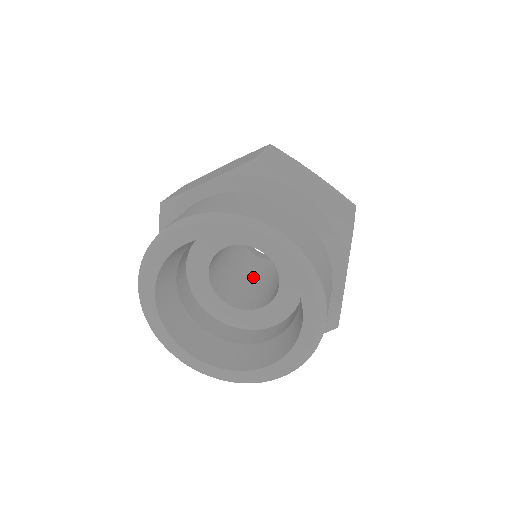
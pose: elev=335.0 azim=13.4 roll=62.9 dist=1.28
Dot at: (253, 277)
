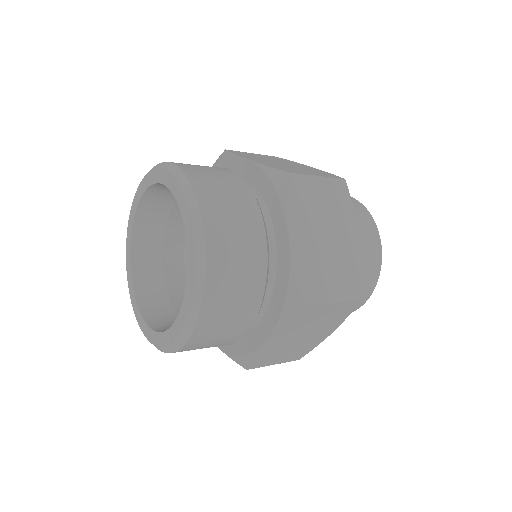
Dot at: occluded
